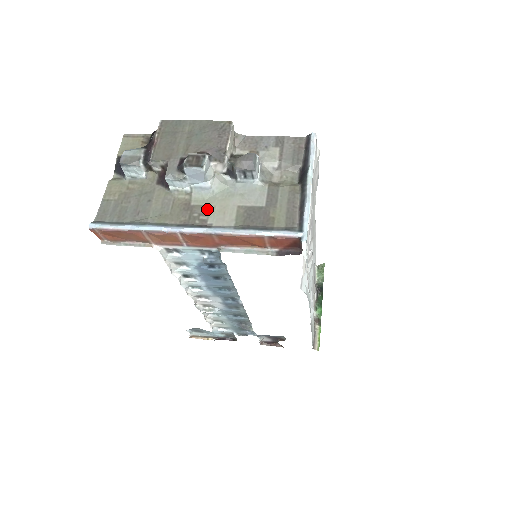
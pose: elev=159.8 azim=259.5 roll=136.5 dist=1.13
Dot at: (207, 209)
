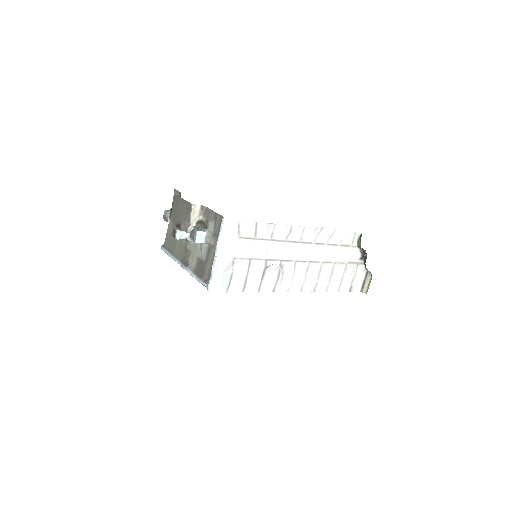
Dot at: (190, 253)
